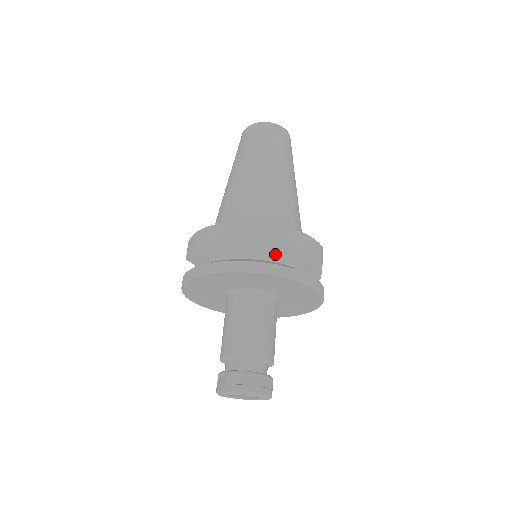
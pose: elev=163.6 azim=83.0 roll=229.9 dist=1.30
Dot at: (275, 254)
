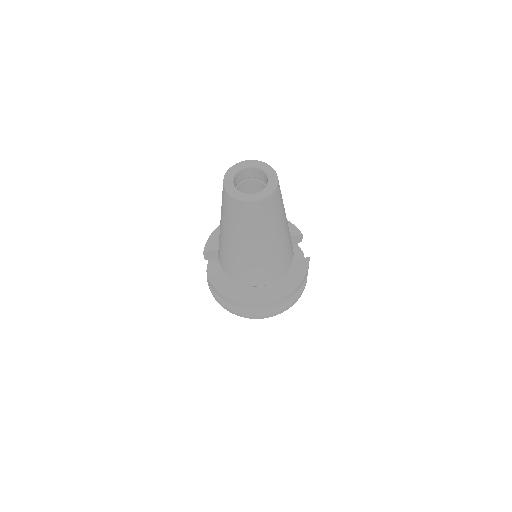
Dot at: occluded
